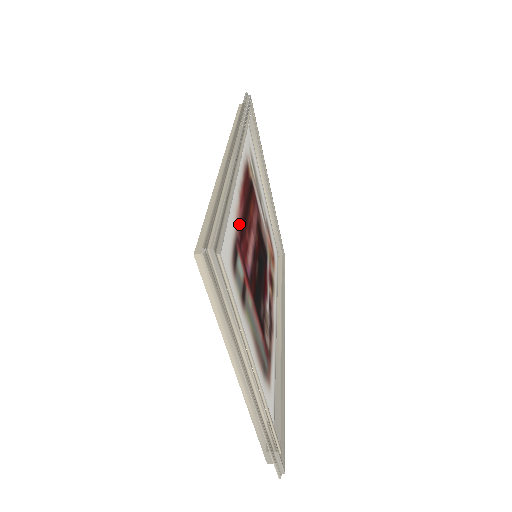
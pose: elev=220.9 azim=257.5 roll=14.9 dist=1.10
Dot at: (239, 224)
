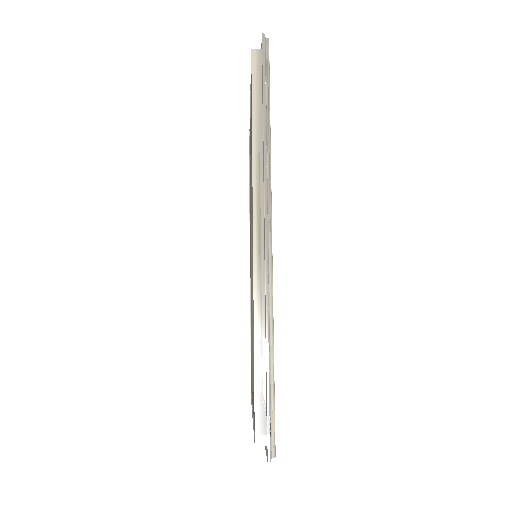
Dot at: occluded
